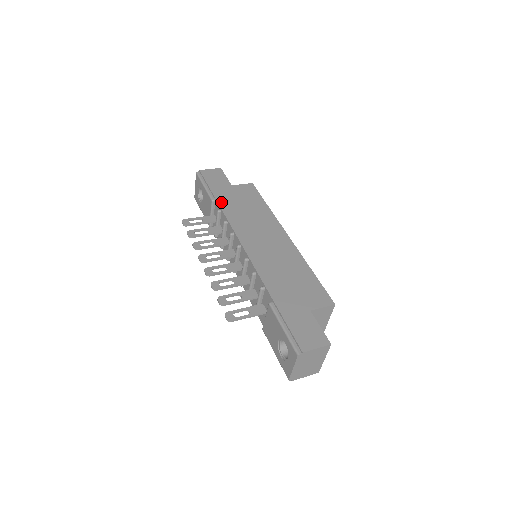
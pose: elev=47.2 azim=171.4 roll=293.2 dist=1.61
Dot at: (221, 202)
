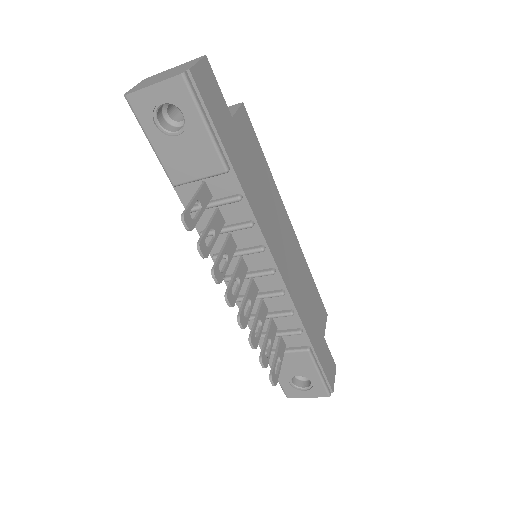
Dot at: (241, 177)
